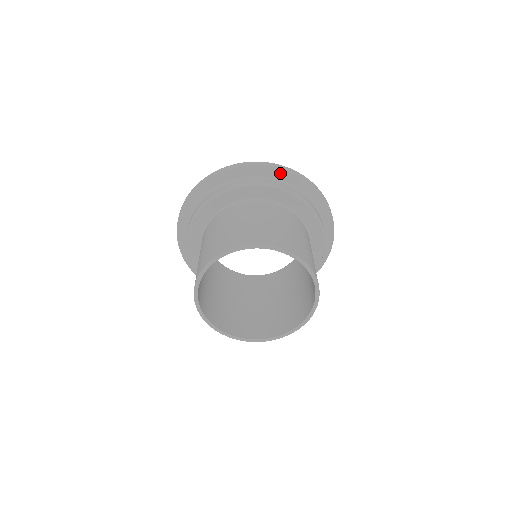
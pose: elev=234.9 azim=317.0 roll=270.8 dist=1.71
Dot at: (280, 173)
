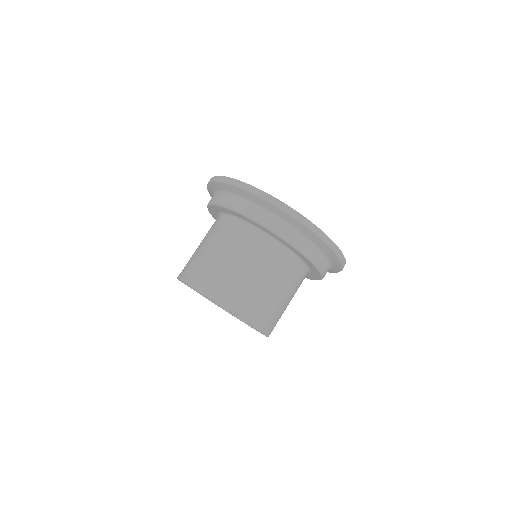
Dot at: (338, 266)
